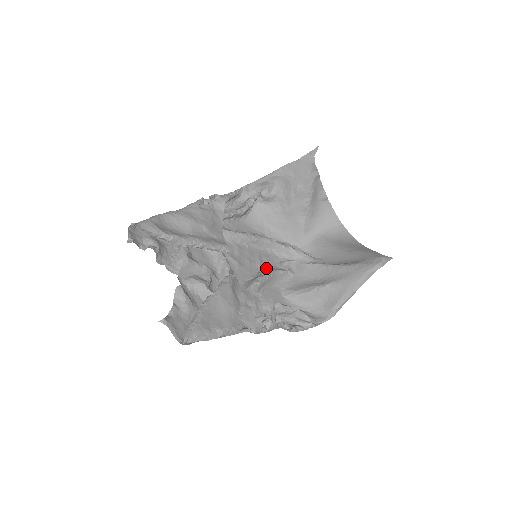
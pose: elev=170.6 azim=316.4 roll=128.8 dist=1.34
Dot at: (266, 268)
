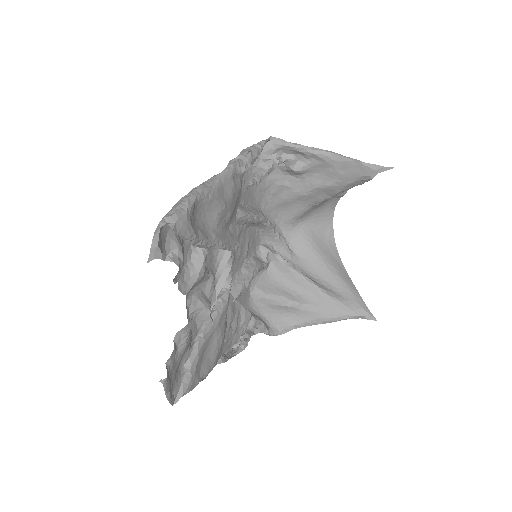
Dot at: (249, 257)
